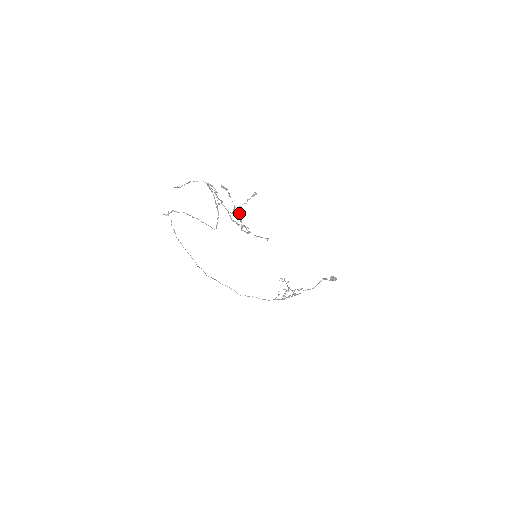
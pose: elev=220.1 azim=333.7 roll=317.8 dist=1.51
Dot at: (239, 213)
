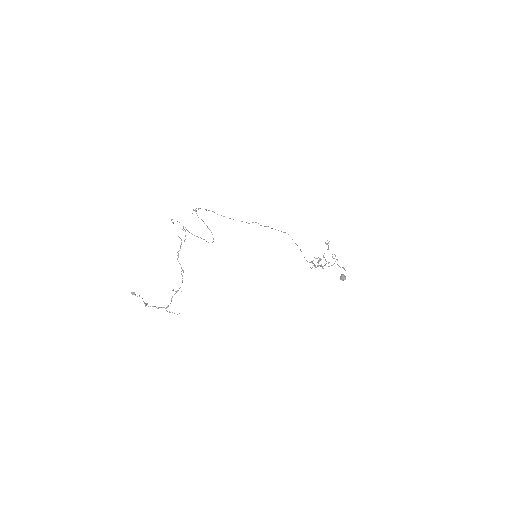
Dot at: (182, 275)
